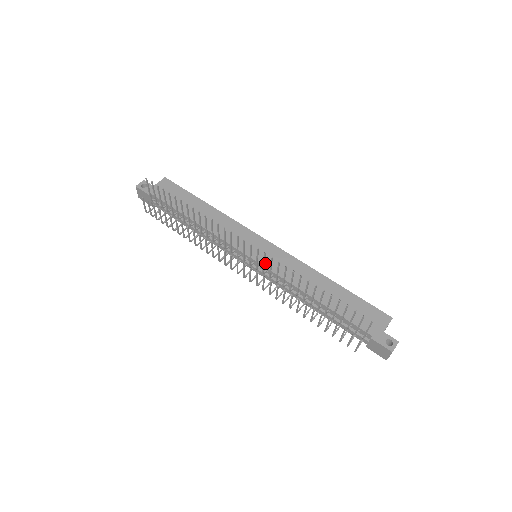
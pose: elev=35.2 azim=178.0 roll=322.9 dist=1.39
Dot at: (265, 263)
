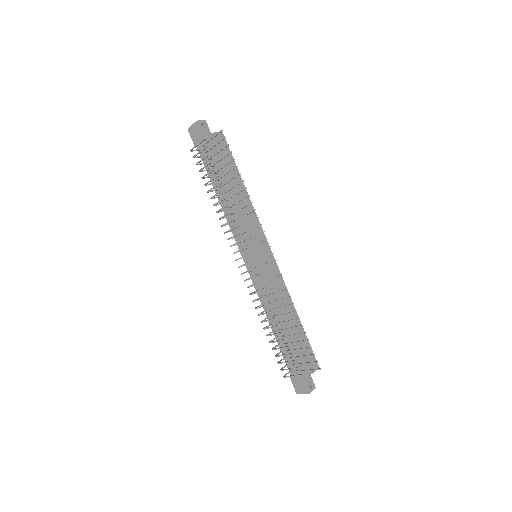
Dot at: (262, 268)
